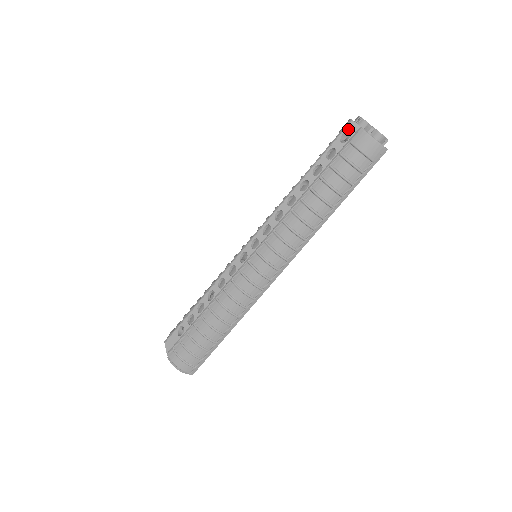
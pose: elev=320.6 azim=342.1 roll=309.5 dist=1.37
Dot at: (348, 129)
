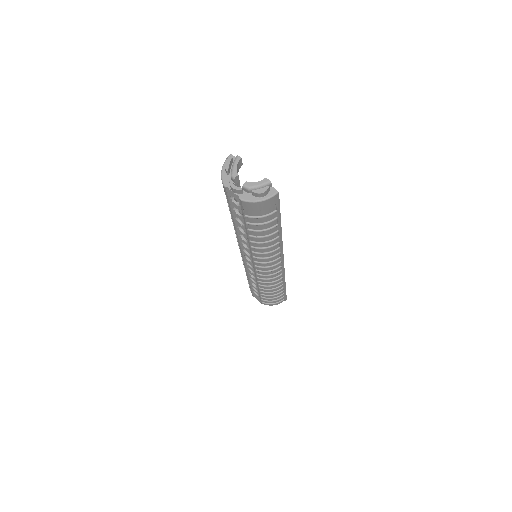
Dot at: (230, 195)
